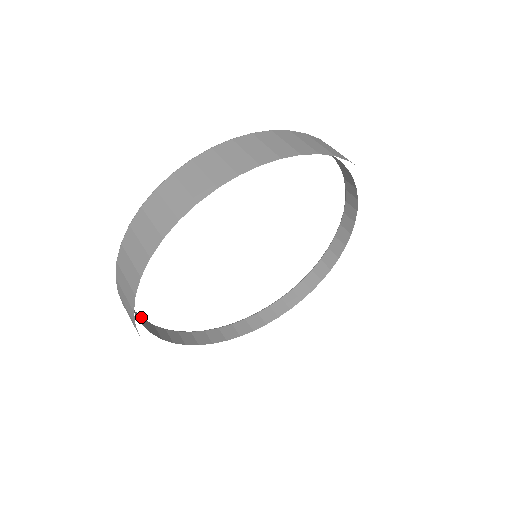
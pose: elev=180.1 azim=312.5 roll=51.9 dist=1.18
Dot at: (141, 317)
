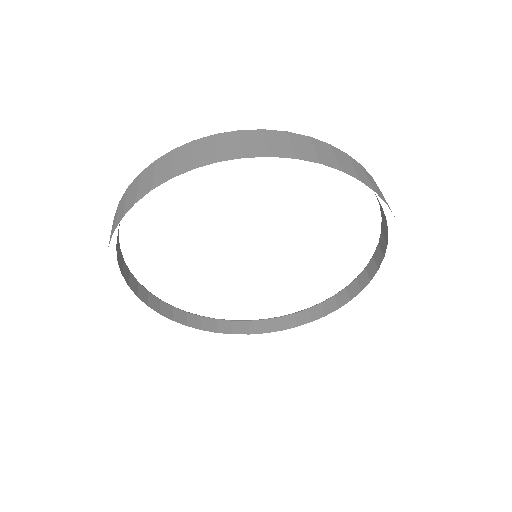
Dot at: (156, 297)
